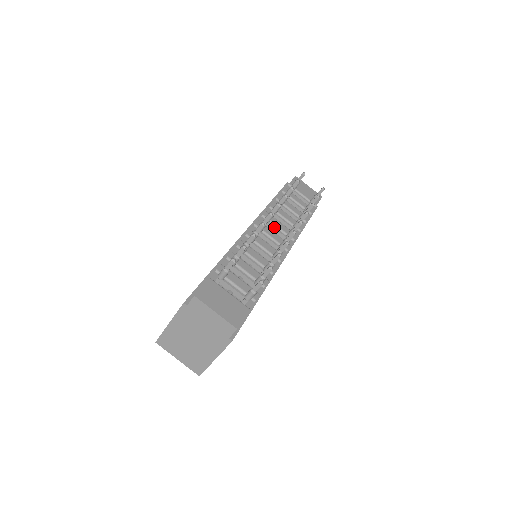
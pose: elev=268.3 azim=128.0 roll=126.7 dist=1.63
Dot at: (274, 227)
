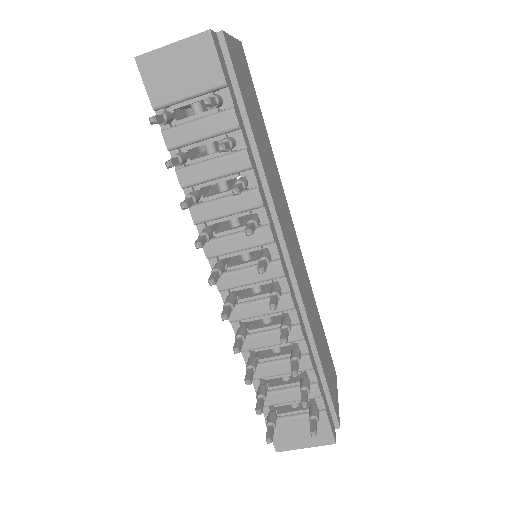
Dot at: (235, 254)
